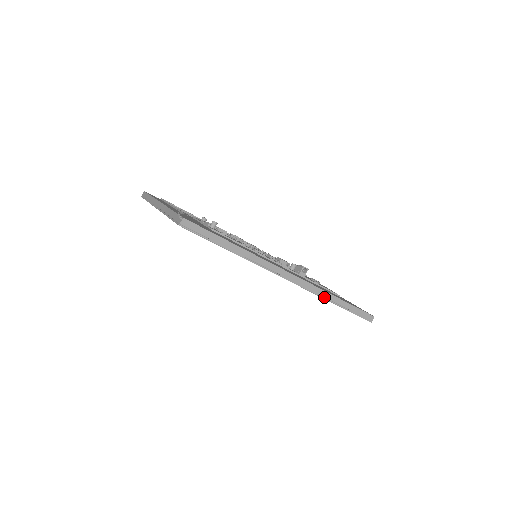
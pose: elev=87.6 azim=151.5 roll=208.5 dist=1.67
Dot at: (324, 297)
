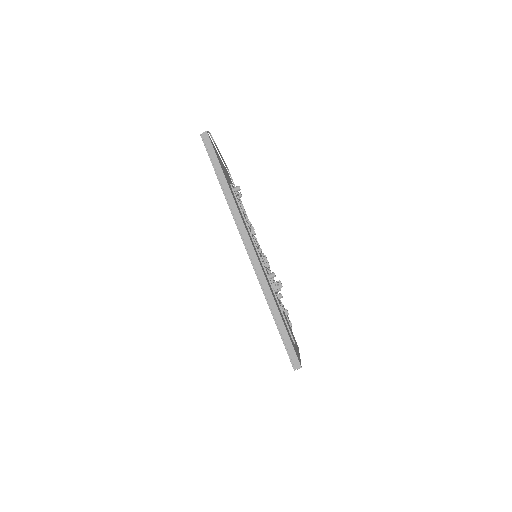
Dot at: (266, 294)
